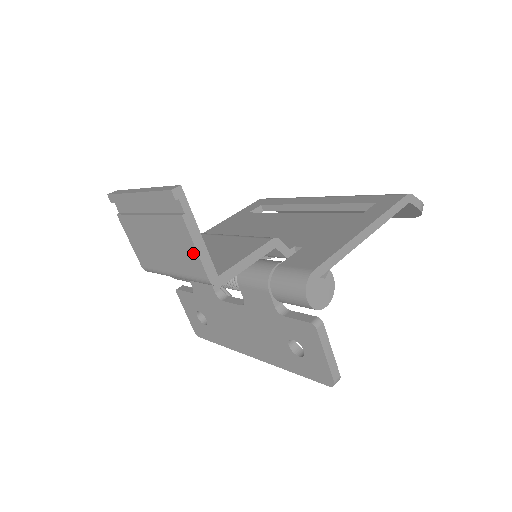
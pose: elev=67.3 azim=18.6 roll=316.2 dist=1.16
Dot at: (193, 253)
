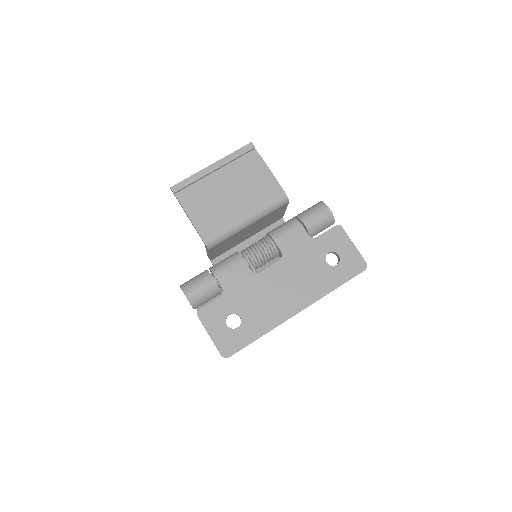
Dot at: (270, 179)
